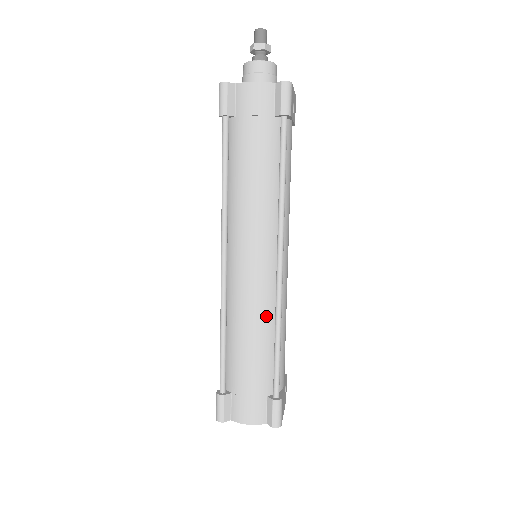
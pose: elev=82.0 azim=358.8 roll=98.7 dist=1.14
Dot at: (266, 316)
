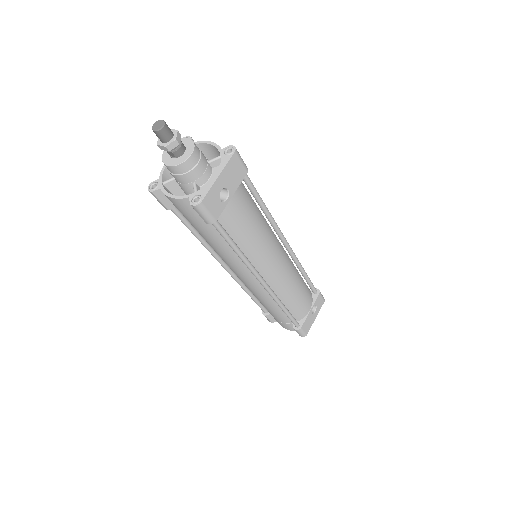
Dot at: (270, 299)
